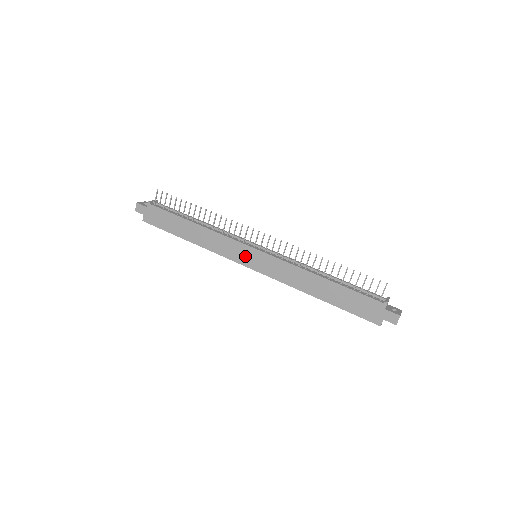
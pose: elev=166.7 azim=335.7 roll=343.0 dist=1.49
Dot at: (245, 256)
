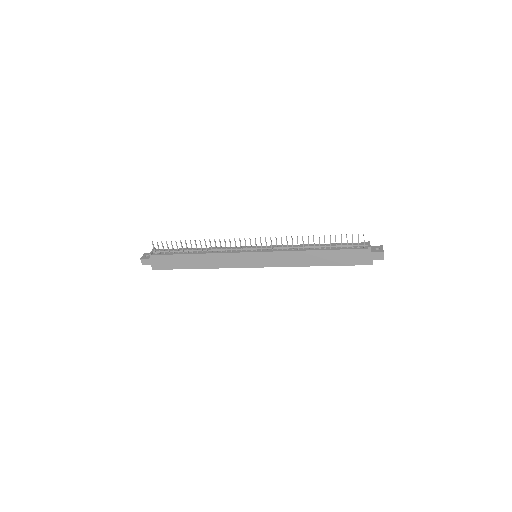
Dot at: (248, 261)
